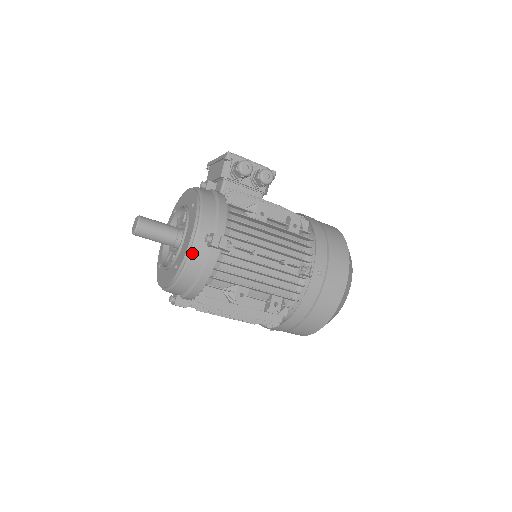
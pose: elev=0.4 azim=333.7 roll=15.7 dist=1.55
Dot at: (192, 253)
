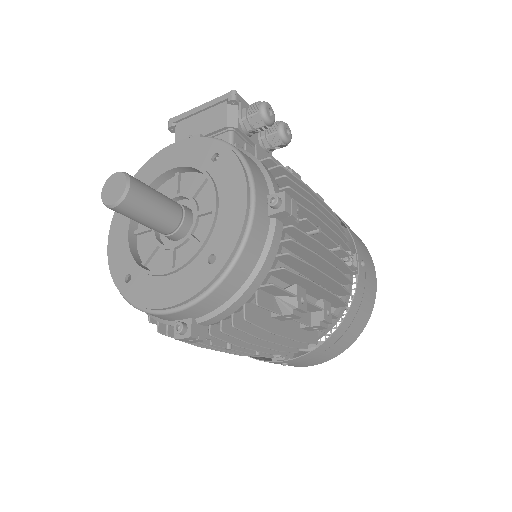
Dot at: (252, 227)
